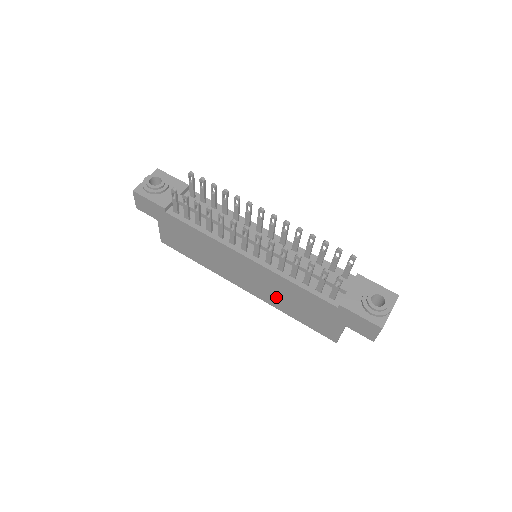
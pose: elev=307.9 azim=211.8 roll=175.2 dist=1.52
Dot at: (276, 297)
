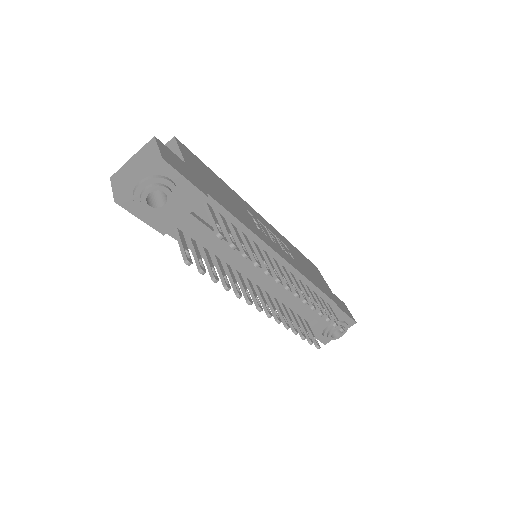
Dot at: occluded
